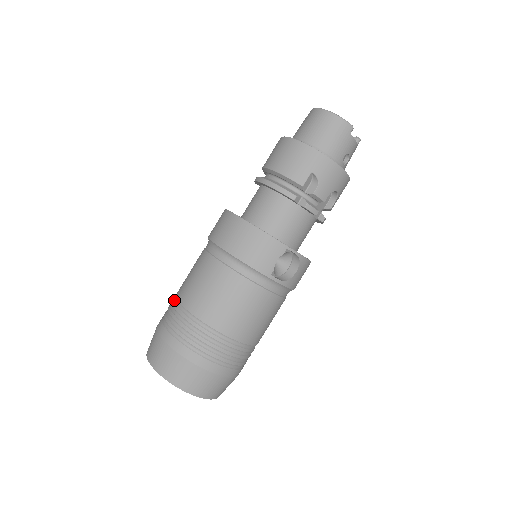
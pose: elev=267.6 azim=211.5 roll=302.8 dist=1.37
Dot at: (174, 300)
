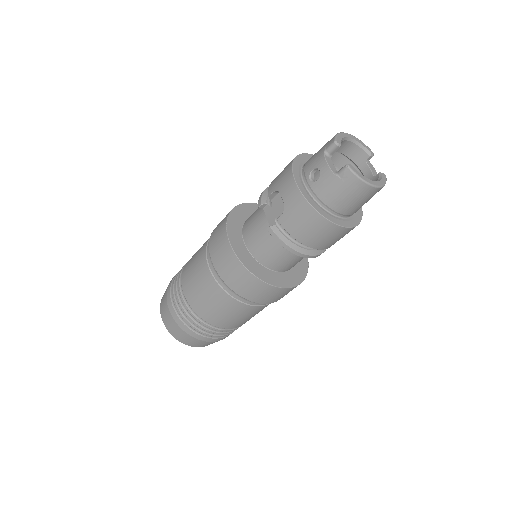
Dot at: (203, 322)
